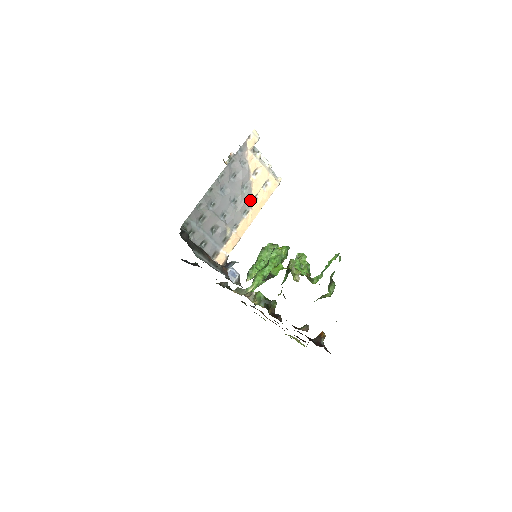
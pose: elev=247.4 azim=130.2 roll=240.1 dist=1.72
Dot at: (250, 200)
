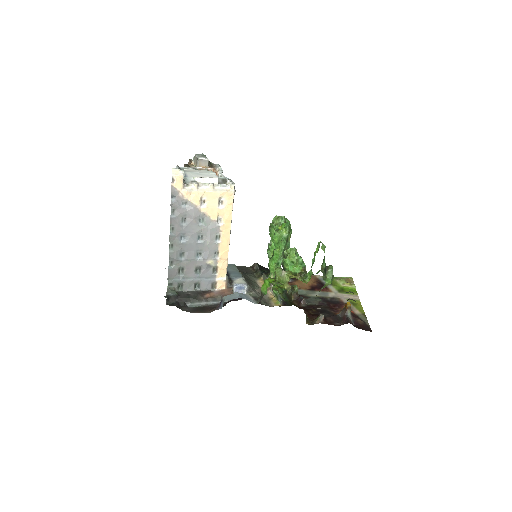
Dot at: (214, 226)
